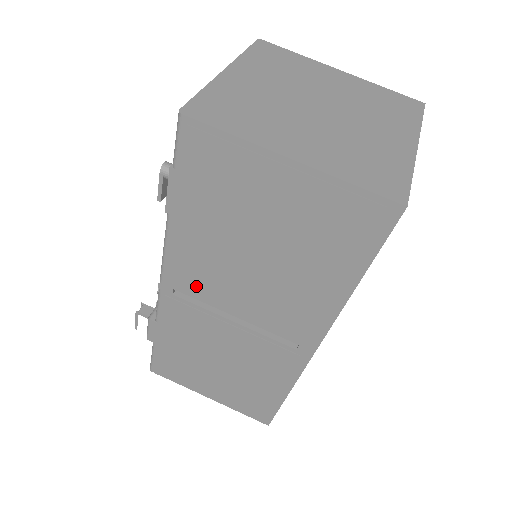
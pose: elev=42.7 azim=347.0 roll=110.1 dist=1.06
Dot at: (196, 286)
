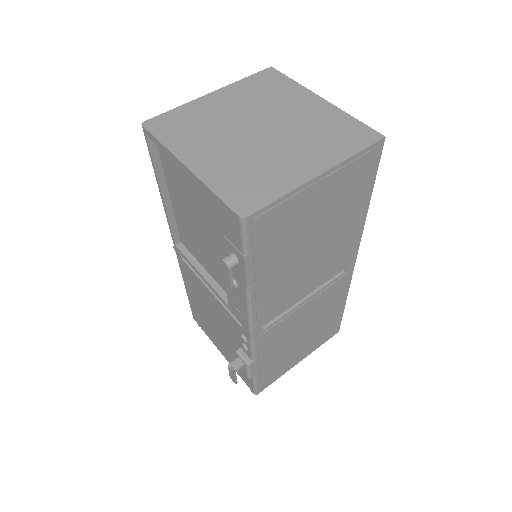
Dot at: (278, 307)
